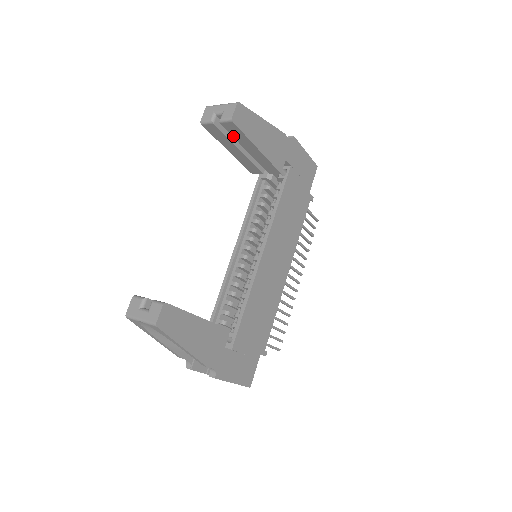
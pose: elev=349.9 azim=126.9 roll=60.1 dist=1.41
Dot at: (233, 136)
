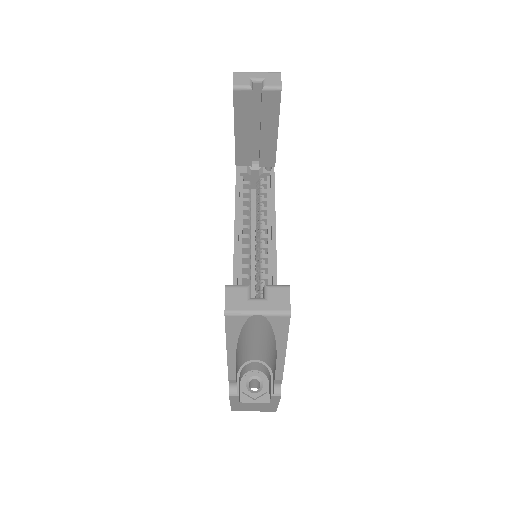
Dot at: (262, 111)
